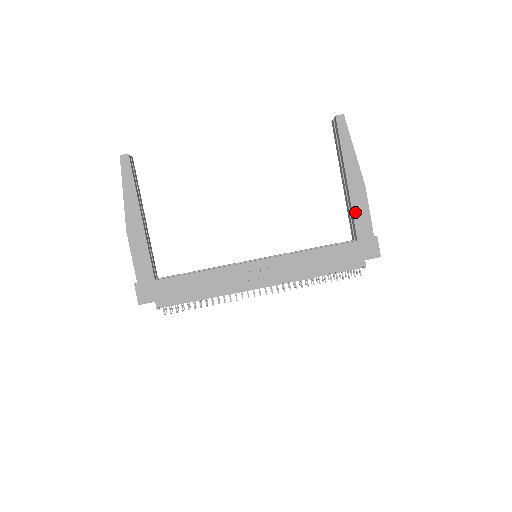
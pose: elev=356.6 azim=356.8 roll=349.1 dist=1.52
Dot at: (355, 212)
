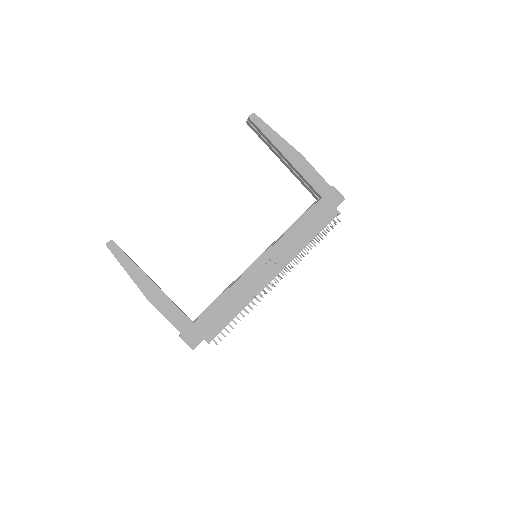
Dot at: (307, 178)
